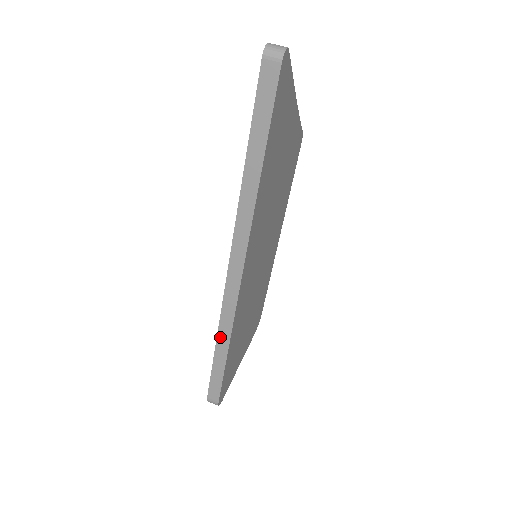
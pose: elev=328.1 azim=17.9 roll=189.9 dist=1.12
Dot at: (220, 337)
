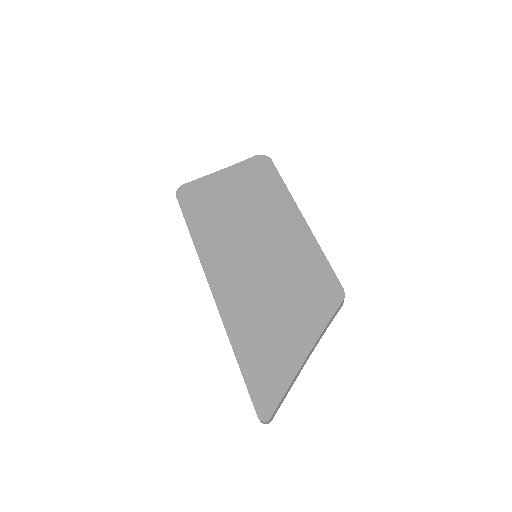
Dot at: (195, 246)
